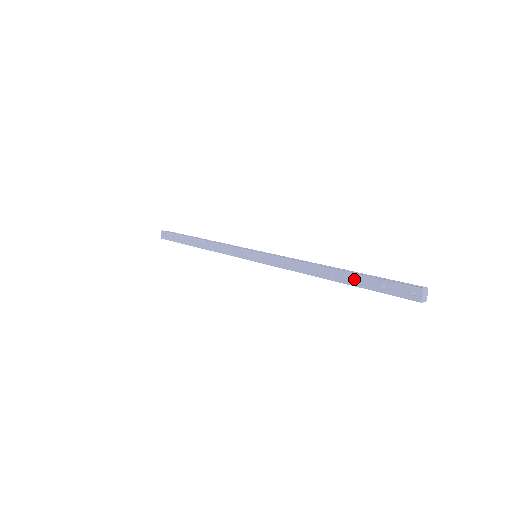
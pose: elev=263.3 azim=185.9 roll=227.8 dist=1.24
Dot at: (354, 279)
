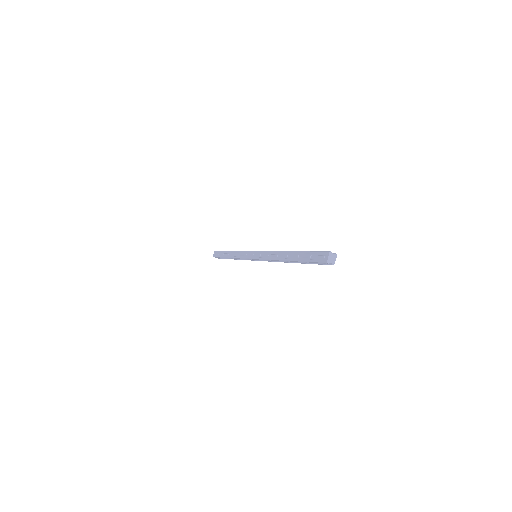
Dot at: (298, 256)
